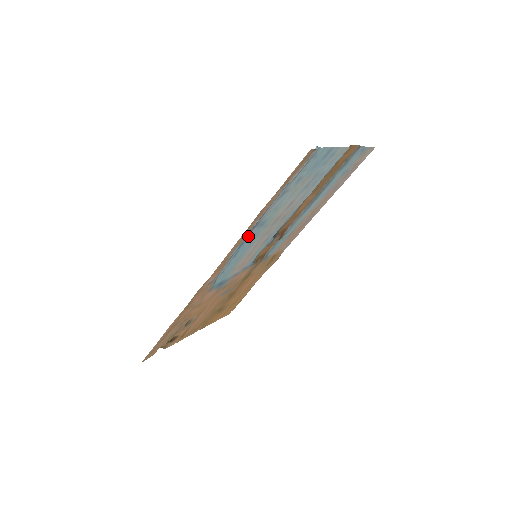
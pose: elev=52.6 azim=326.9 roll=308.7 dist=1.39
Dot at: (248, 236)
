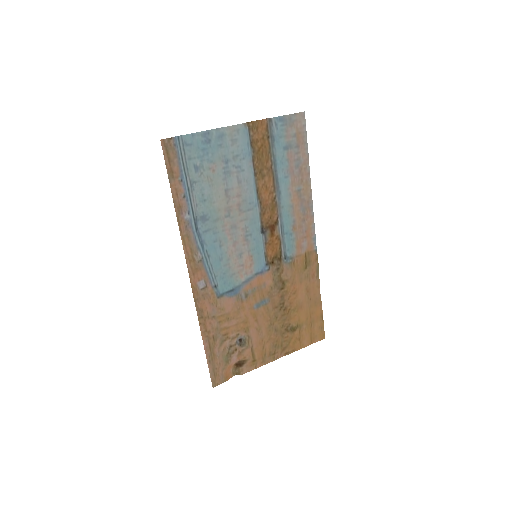
Dot at: (200, 233)
